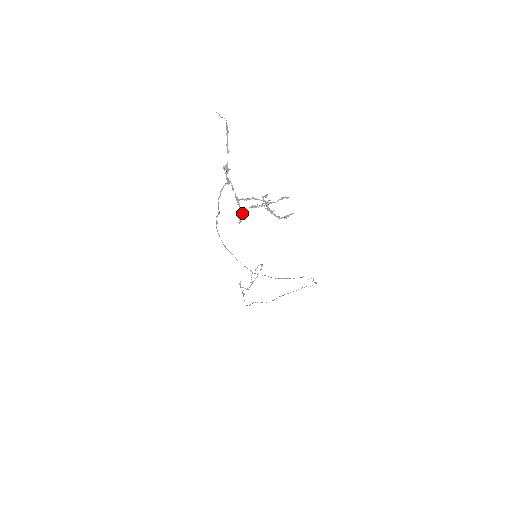
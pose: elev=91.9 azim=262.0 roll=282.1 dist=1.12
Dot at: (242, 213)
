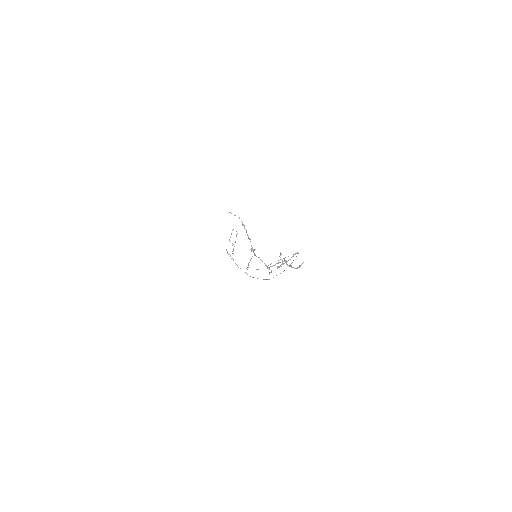
Dot at: (271, 271)
